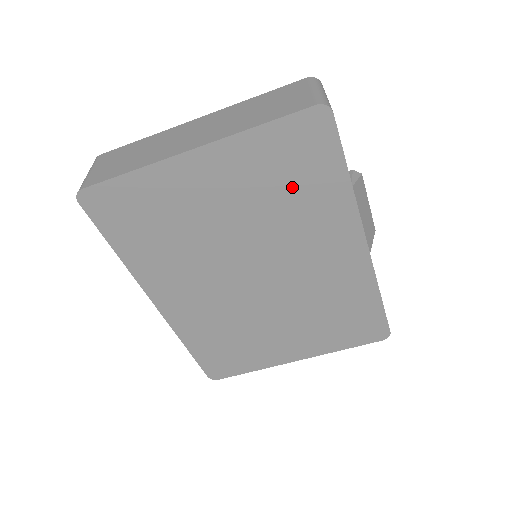
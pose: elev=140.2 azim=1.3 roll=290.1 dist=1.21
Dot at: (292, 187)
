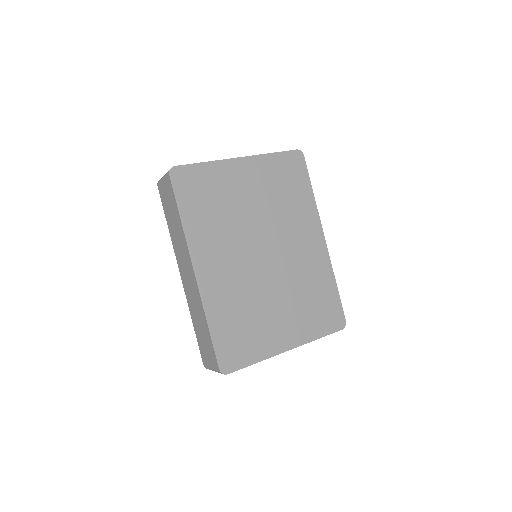
Dot at: (287, 191)
